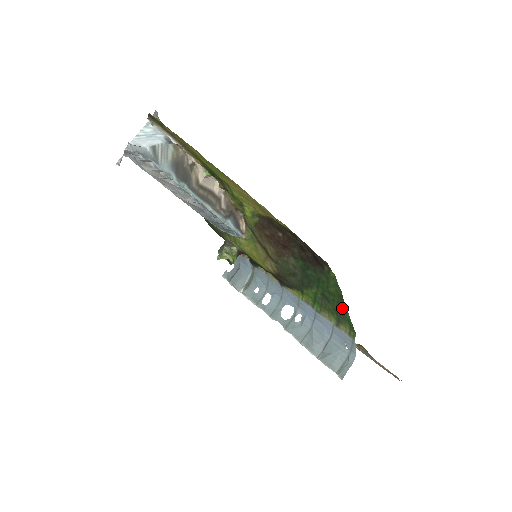
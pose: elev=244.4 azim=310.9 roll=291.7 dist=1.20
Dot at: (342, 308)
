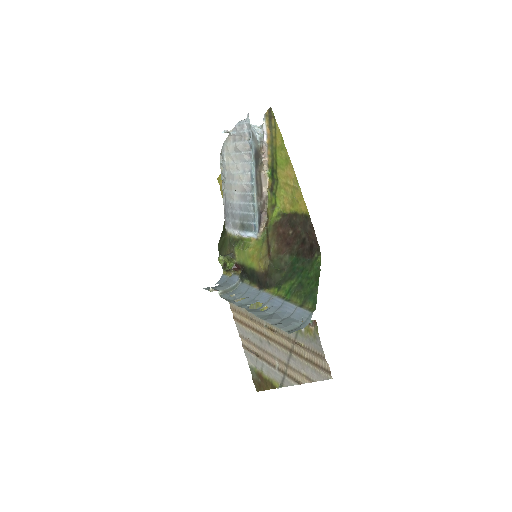
Dot at: (314, 287)
